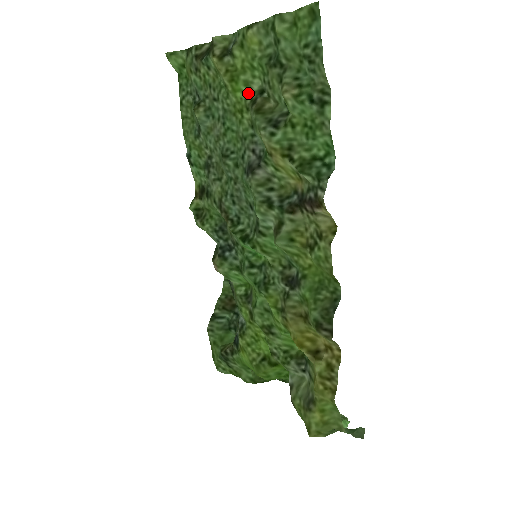
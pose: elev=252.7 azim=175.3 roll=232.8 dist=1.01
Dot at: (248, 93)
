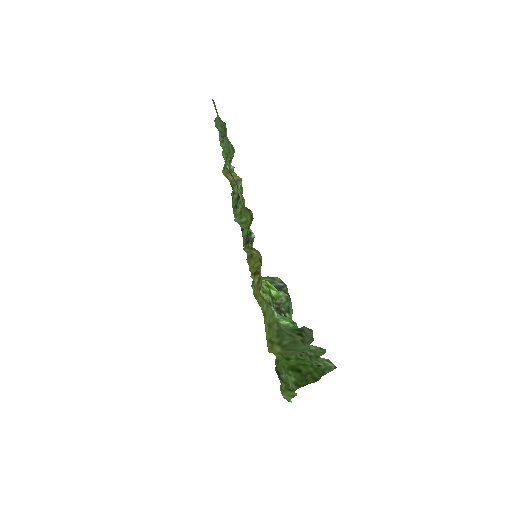
Dot at: occluded
